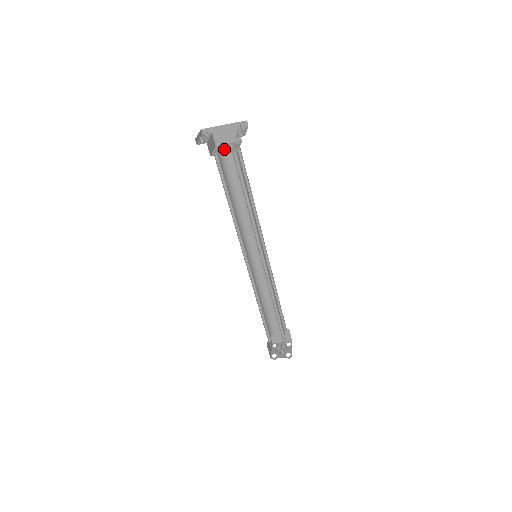
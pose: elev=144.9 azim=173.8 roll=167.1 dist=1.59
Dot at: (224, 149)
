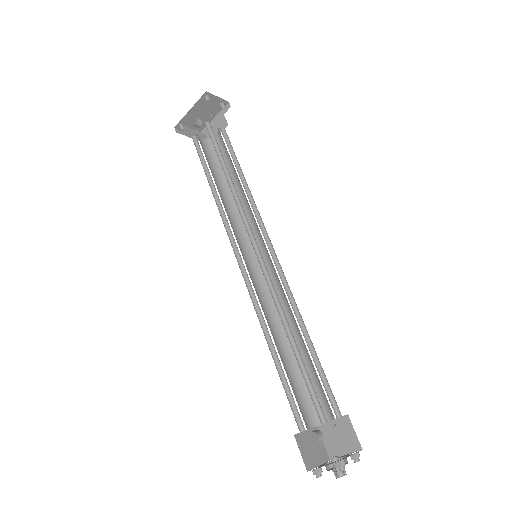
Dot at: occluded
